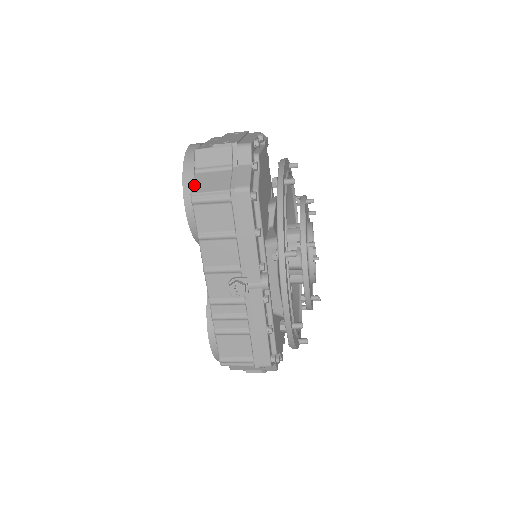
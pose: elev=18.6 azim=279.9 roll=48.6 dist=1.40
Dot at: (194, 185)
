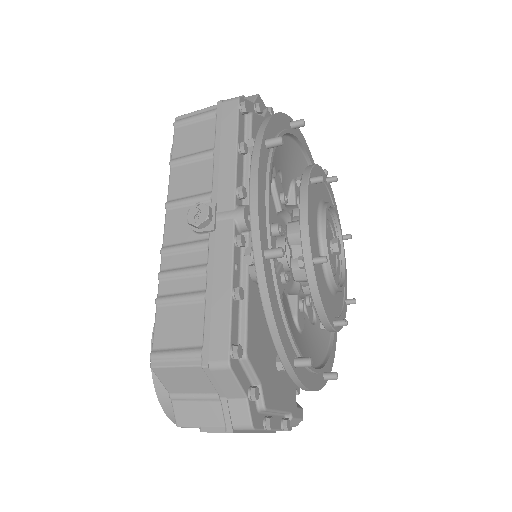
Dot at: occluded
